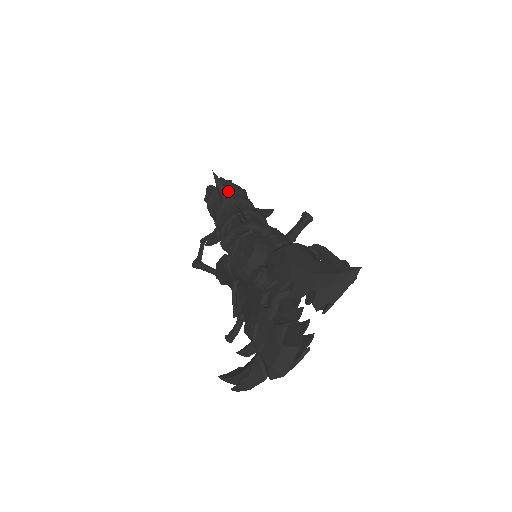
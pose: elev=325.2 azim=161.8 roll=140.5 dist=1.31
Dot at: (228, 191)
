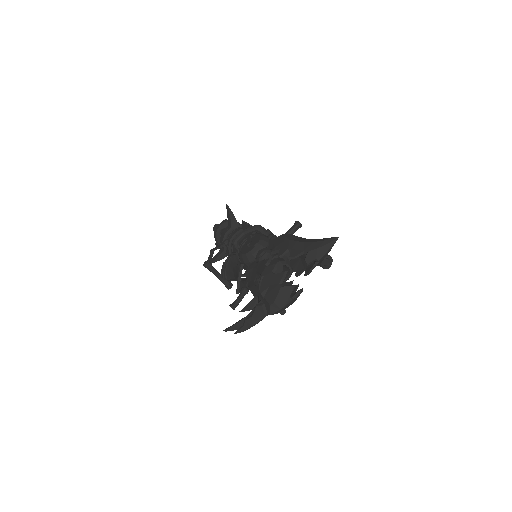
Dot at: occluded
